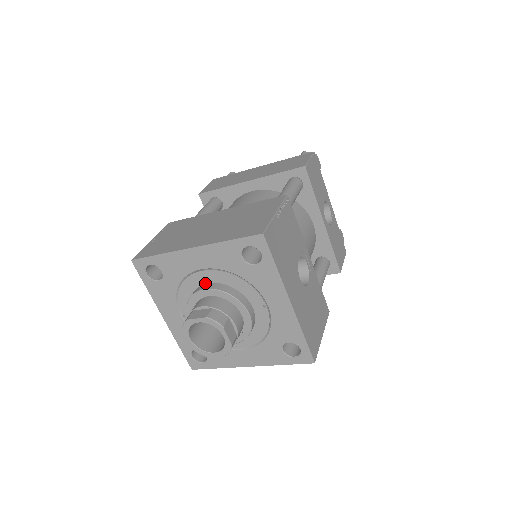
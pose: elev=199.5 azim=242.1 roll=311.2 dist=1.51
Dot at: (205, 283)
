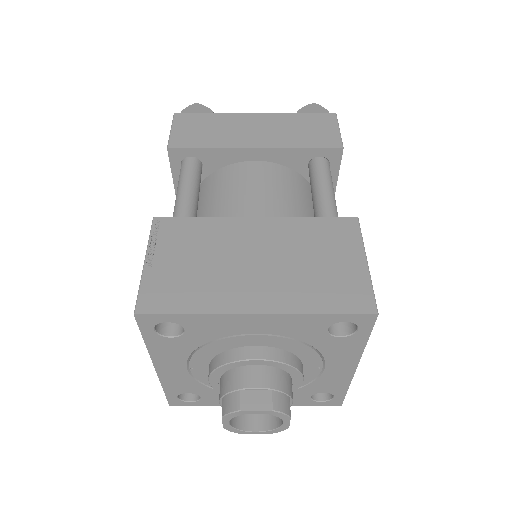
Dot at: (250, 345)
